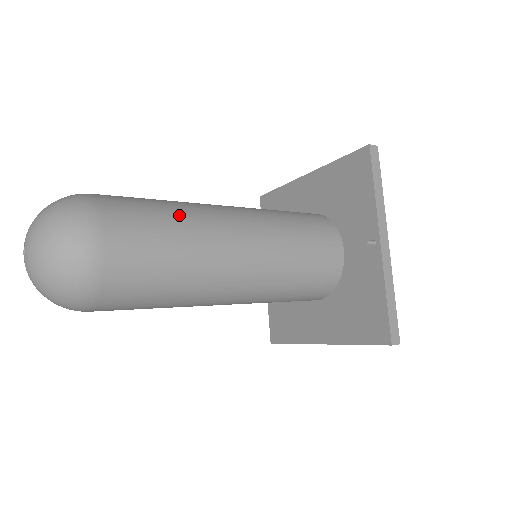
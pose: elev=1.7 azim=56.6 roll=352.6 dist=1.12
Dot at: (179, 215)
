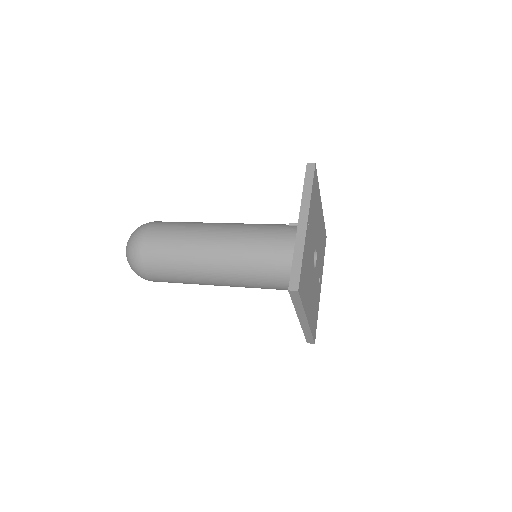
Dot at: (189, 225)
